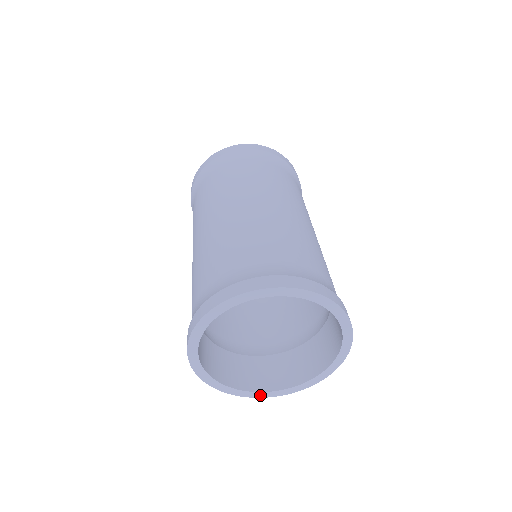
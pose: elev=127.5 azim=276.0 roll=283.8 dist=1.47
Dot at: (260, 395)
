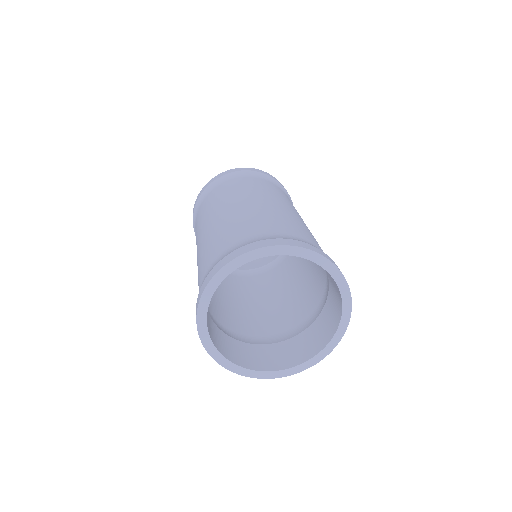
Dot at: (265, 375)
